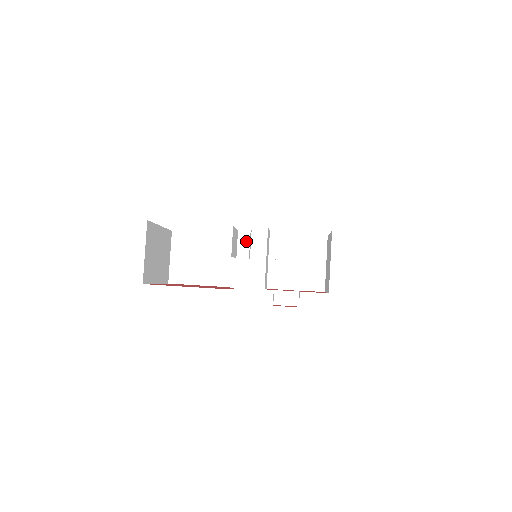
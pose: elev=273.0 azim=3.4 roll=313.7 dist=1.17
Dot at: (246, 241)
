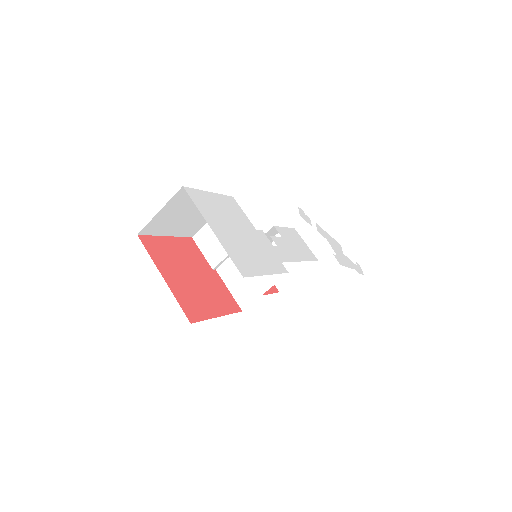
Dot at: occluded
